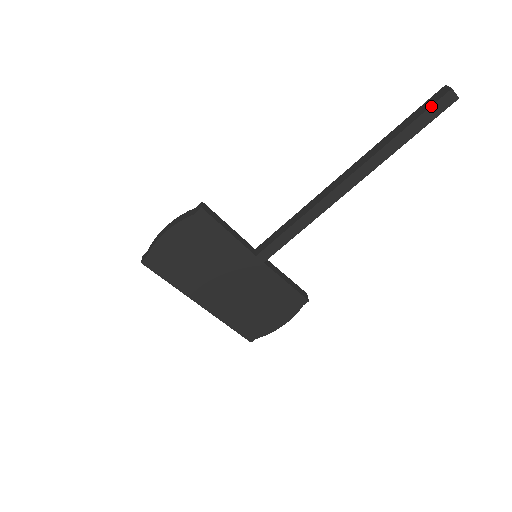
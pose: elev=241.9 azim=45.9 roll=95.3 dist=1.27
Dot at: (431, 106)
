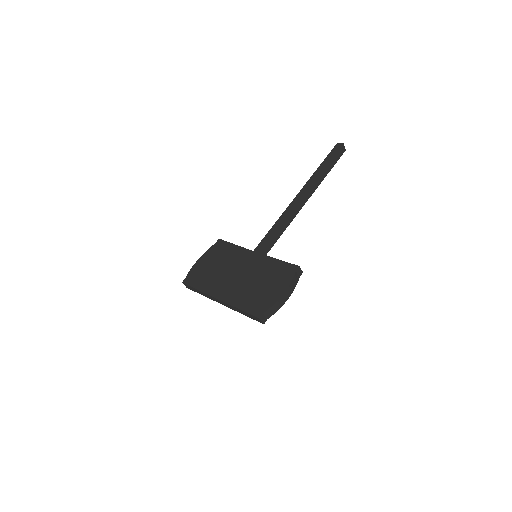
Dot at: (330, 152)
